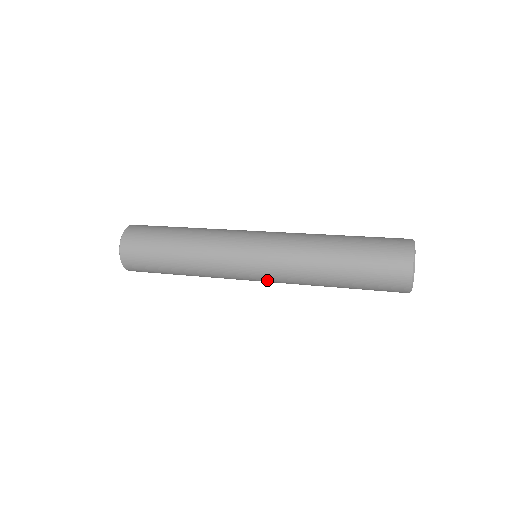
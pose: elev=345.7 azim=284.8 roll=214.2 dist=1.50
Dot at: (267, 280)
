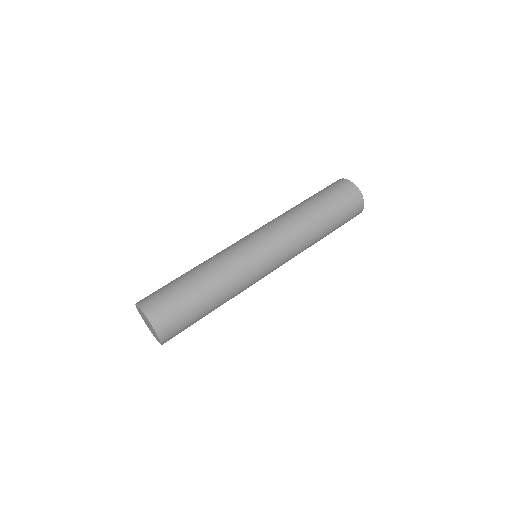
Dot at: occluded
